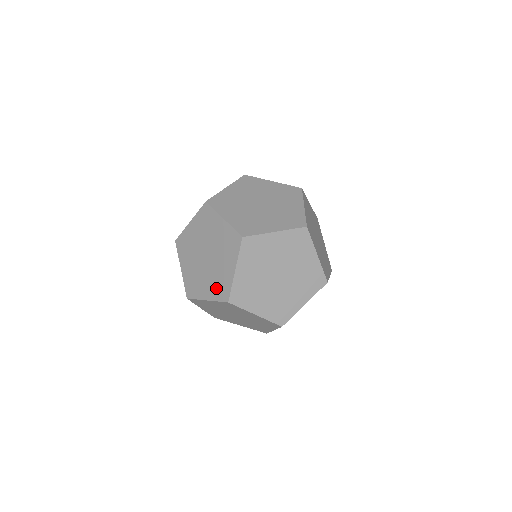
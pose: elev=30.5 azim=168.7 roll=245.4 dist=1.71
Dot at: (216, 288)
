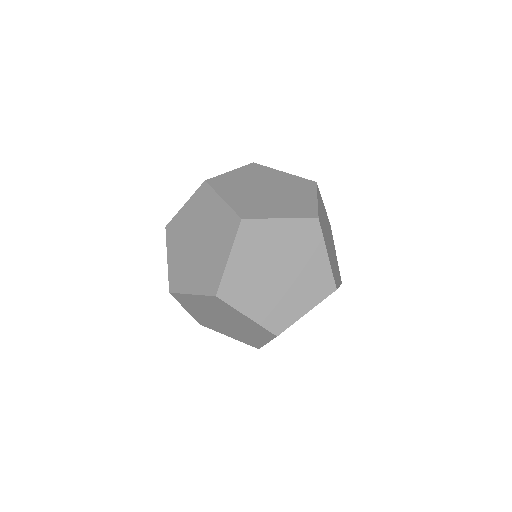
Dot at: (204, 279)
